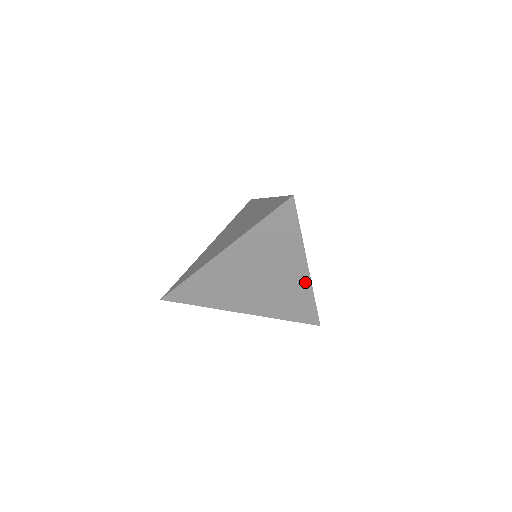
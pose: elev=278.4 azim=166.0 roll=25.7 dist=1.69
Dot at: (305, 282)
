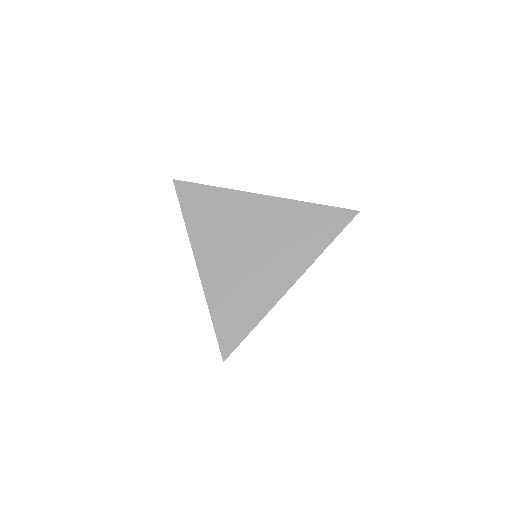
Dot at: (274, 295)
